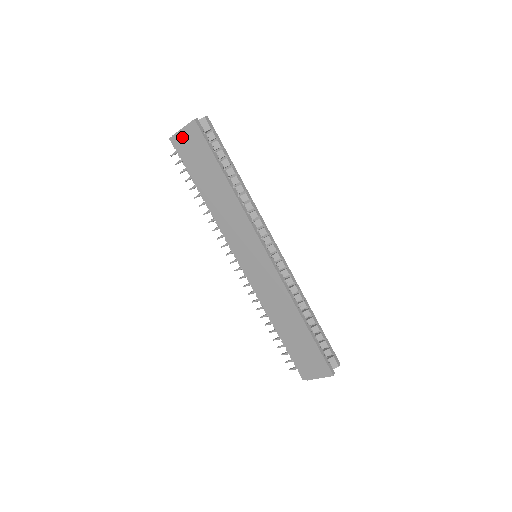
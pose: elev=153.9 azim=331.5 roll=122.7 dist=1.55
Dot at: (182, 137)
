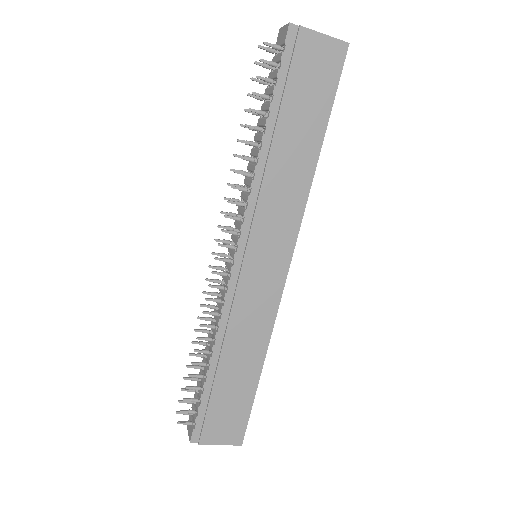
Dot at: (313, 43)
